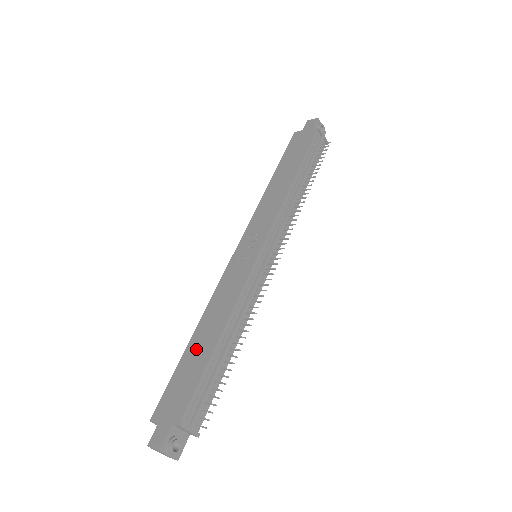
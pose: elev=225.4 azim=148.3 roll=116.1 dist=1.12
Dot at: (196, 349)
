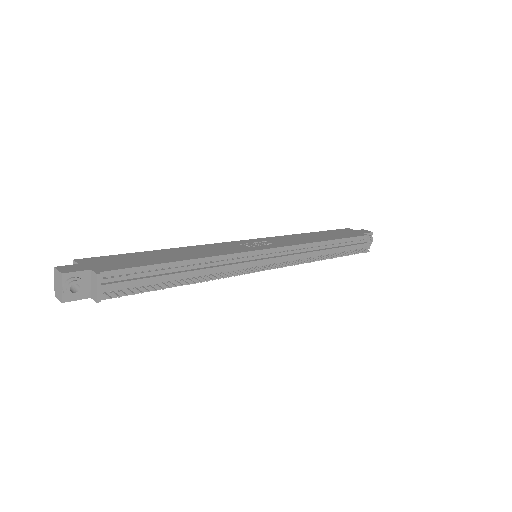
Dot at: (158, 255)
